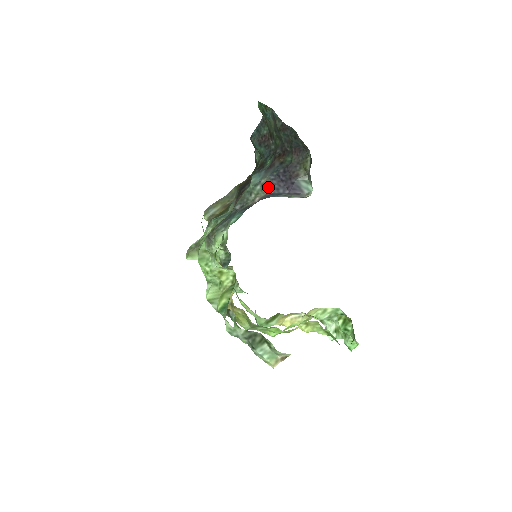
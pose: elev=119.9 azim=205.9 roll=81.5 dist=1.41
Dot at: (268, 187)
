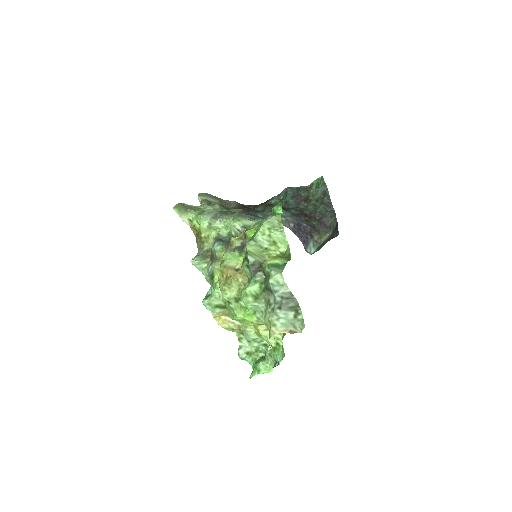
Dot at: (291, 225)
